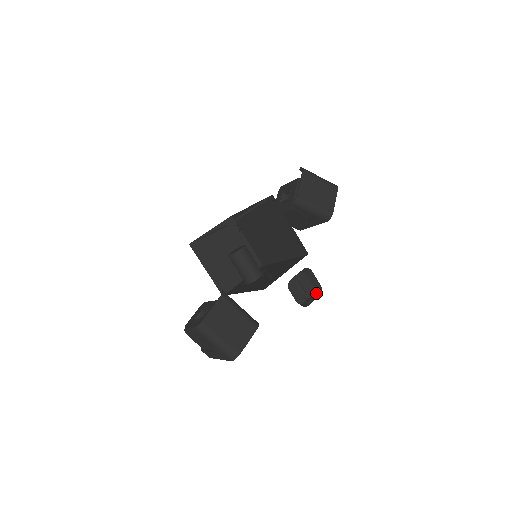
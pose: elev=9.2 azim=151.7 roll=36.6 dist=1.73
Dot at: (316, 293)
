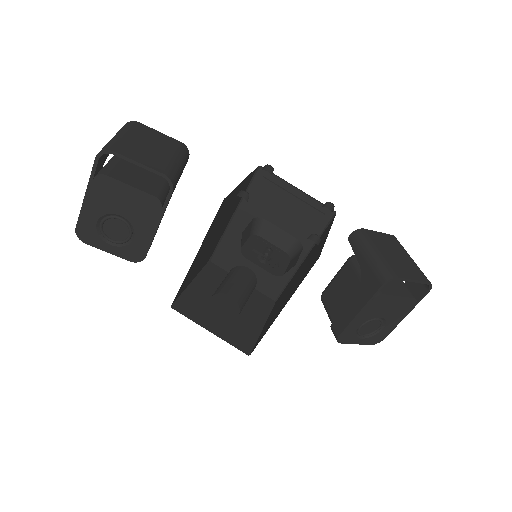
Dot at: (278, 264)
